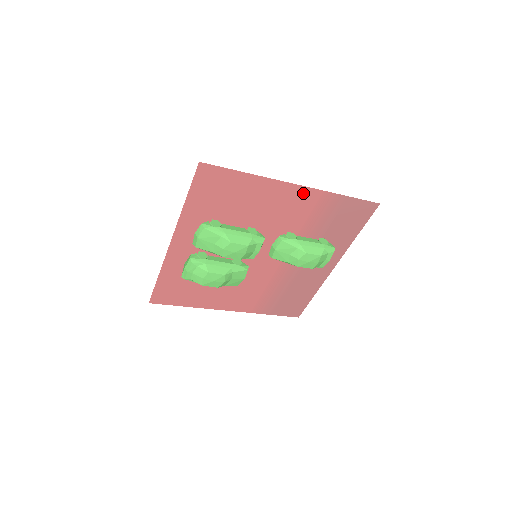
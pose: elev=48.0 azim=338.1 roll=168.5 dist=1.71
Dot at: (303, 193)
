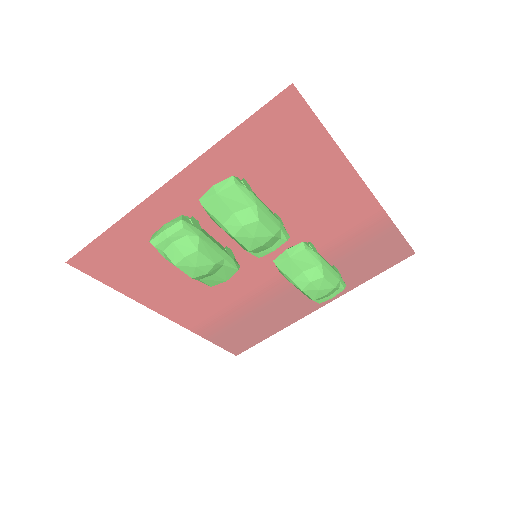
Dot at: (362, 199)
